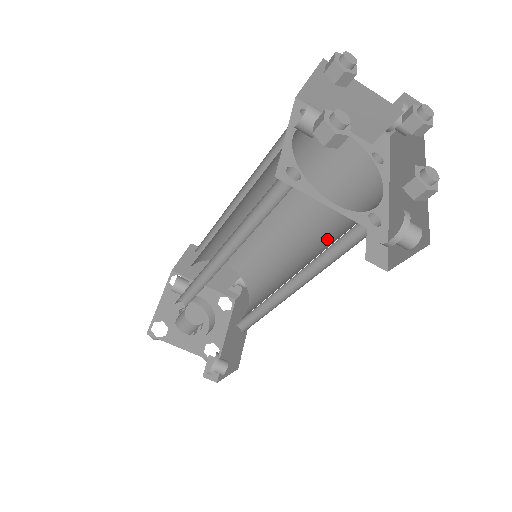
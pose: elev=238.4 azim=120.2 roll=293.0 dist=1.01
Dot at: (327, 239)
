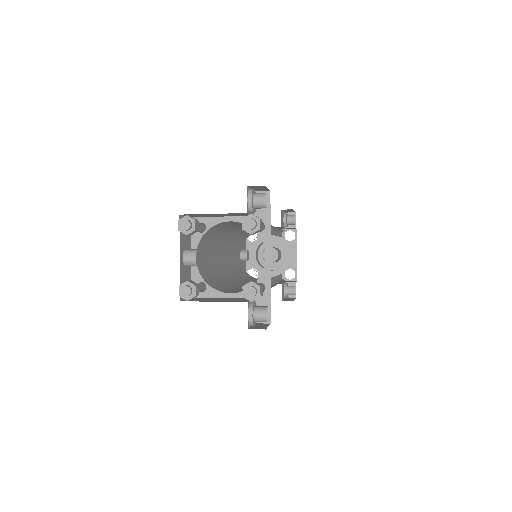
Dot at: occluded
